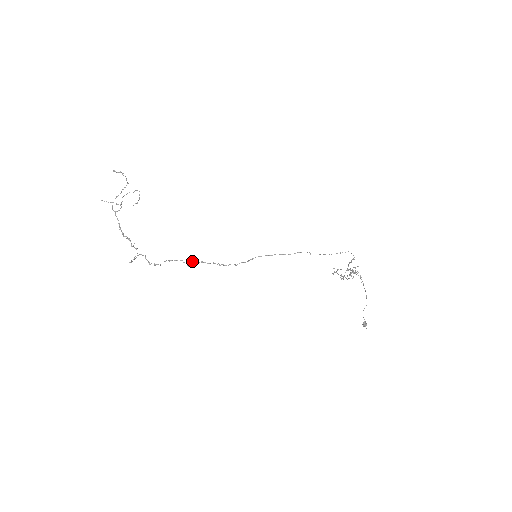
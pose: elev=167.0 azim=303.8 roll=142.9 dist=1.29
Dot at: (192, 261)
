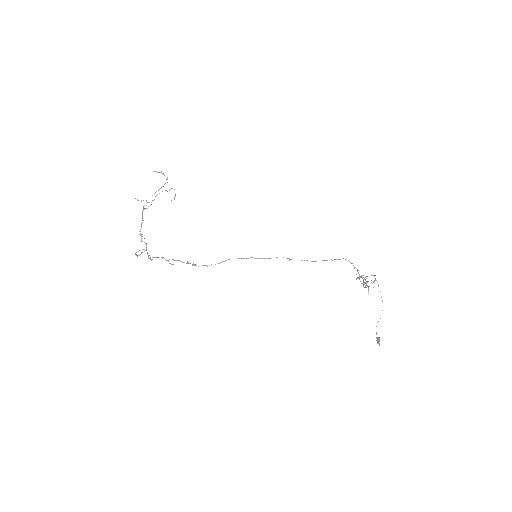
Dot at: (172, 259)
